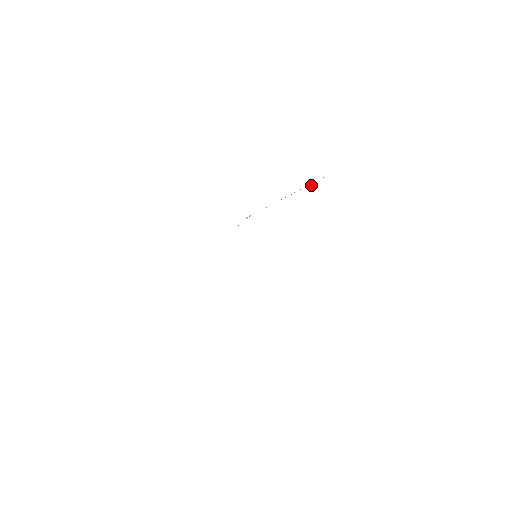
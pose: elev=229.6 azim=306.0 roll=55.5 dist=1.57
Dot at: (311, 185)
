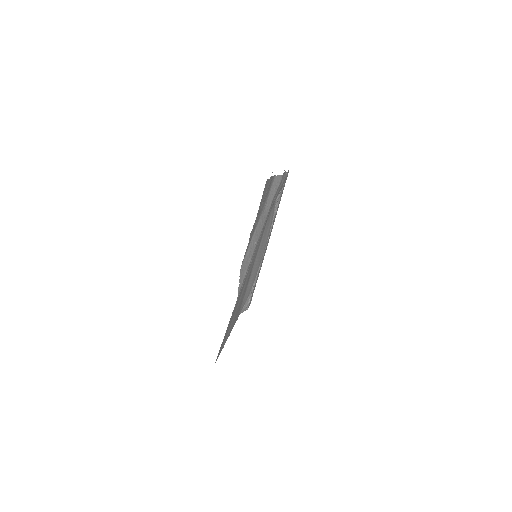
Dot at: occluded
